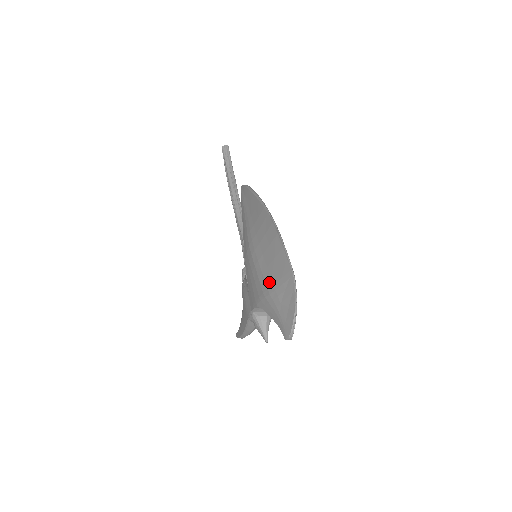
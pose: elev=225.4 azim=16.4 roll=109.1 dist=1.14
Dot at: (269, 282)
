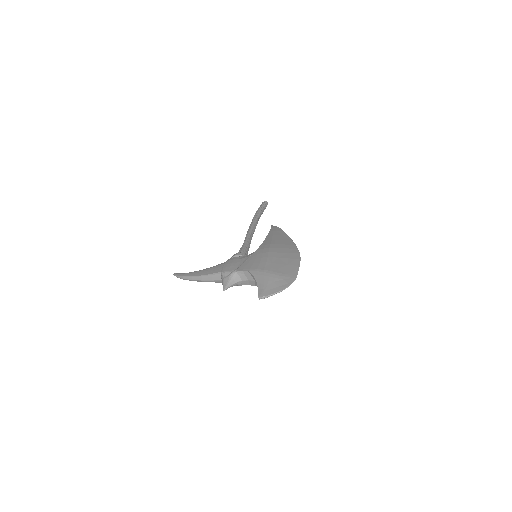
Dot at: (274, 269)
